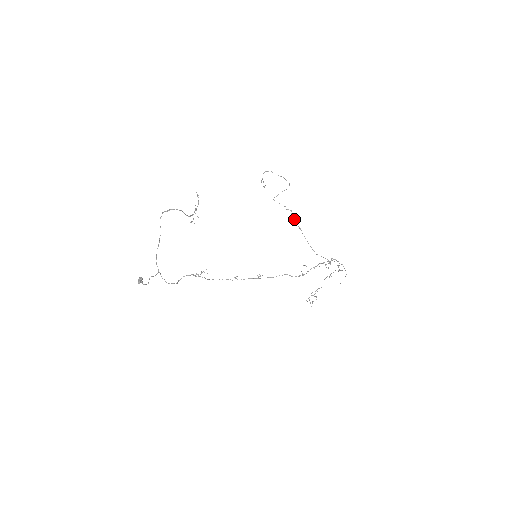
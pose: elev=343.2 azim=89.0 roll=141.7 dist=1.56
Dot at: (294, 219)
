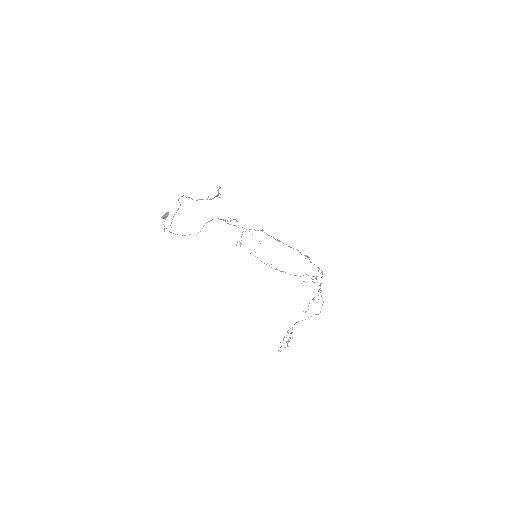
Dot at: occluded
